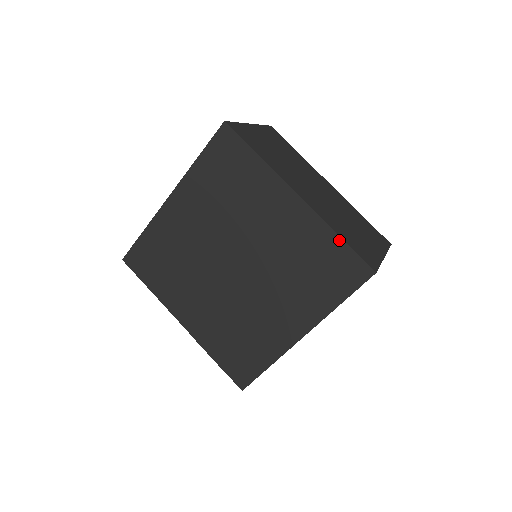
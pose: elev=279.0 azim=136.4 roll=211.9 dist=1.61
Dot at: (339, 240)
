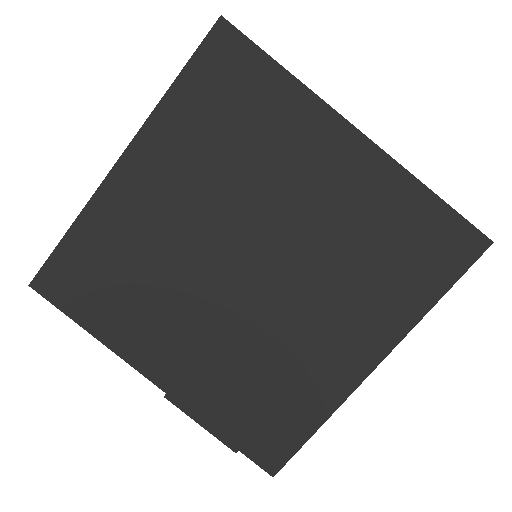
Dot at: (431, 197)
